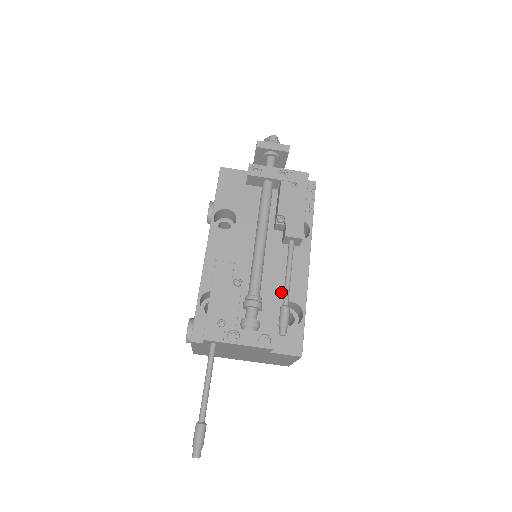
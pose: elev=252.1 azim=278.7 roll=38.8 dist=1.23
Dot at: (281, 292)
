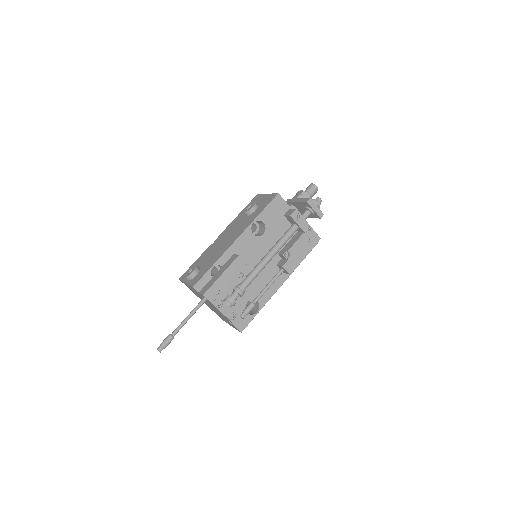
Dot at: (256, 292)
